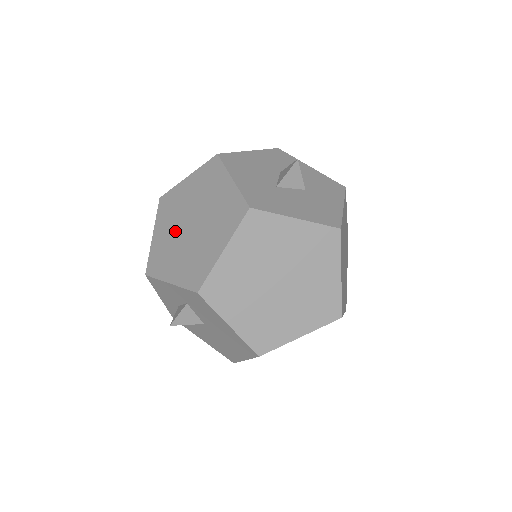
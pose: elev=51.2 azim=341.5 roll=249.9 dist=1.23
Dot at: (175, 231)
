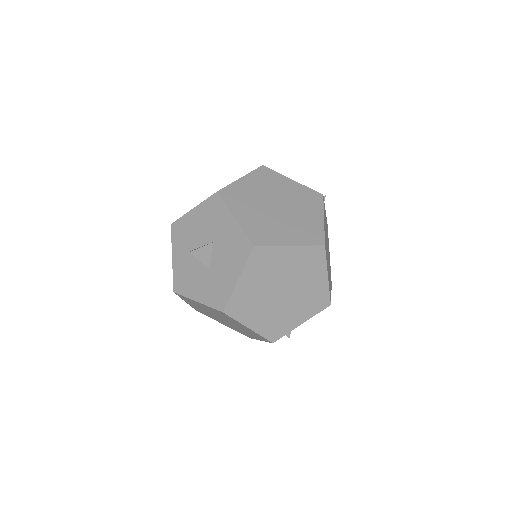
Dot at: occluded
